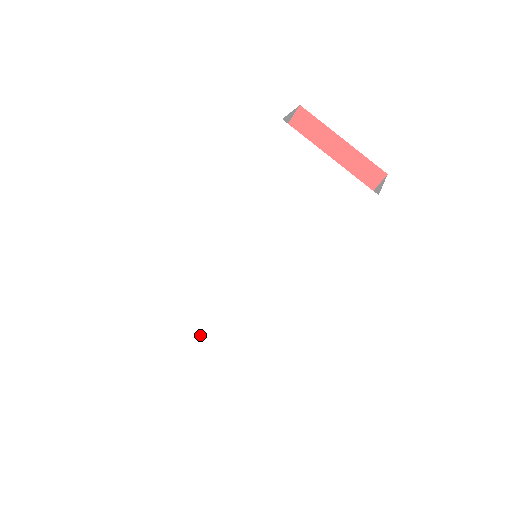
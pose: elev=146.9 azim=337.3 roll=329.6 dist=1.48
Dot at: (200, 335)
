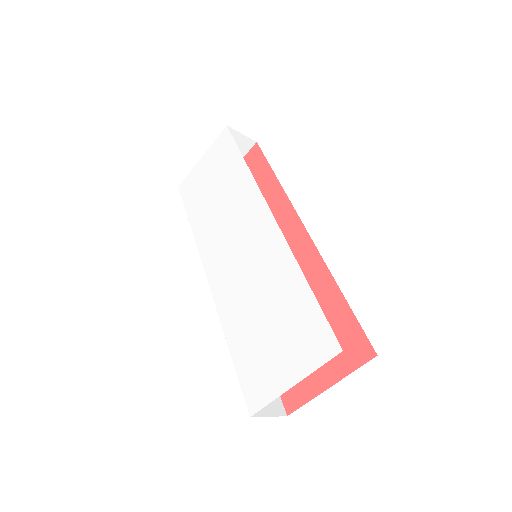
Dot at: (290, 370)
